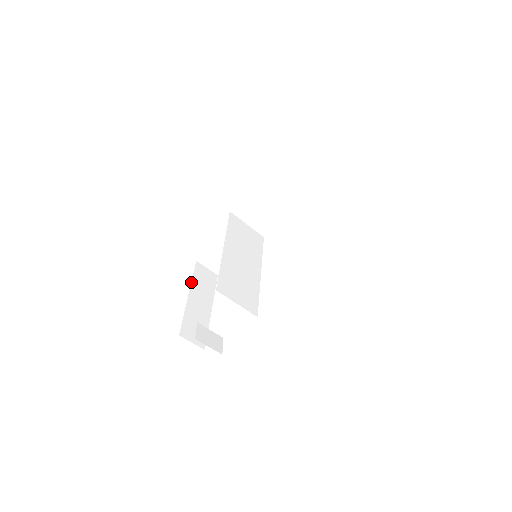
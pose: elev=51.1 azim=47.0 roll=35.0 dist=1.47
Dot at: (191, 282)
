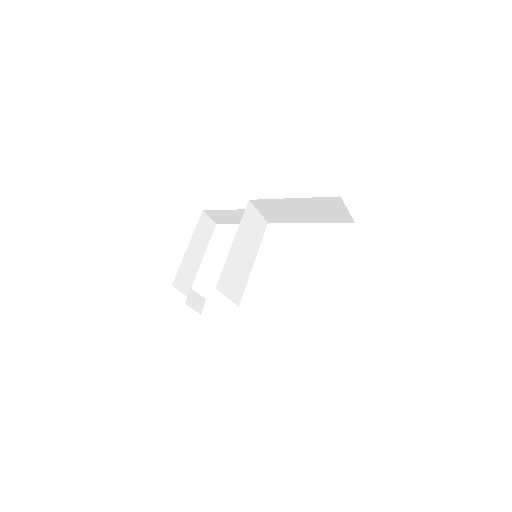
Dot at: (193, 233)
